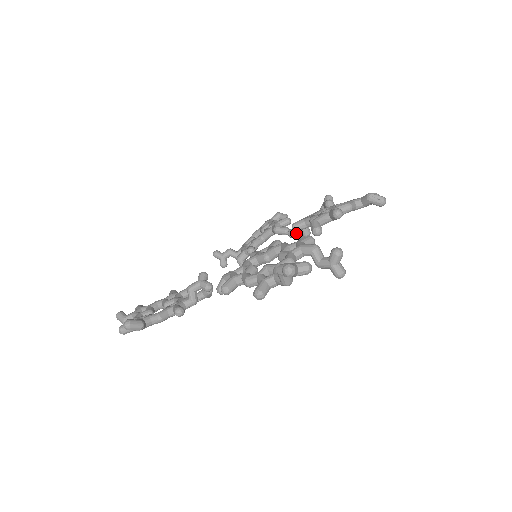
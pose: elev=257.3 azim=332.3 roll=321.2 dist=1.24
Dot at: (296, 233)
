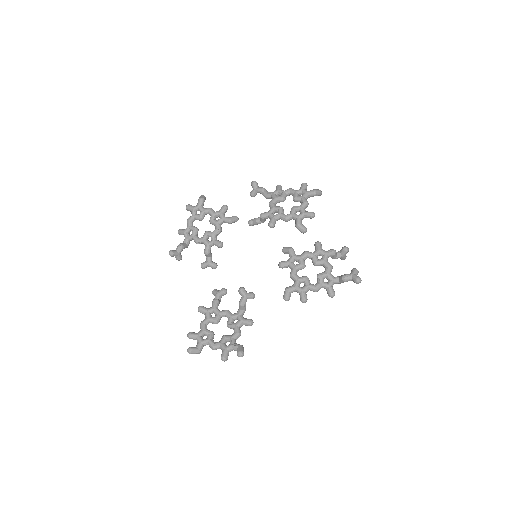
Dot at: (256, 222)
